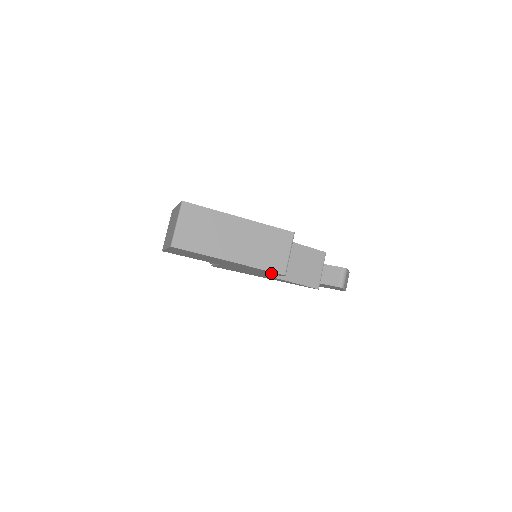
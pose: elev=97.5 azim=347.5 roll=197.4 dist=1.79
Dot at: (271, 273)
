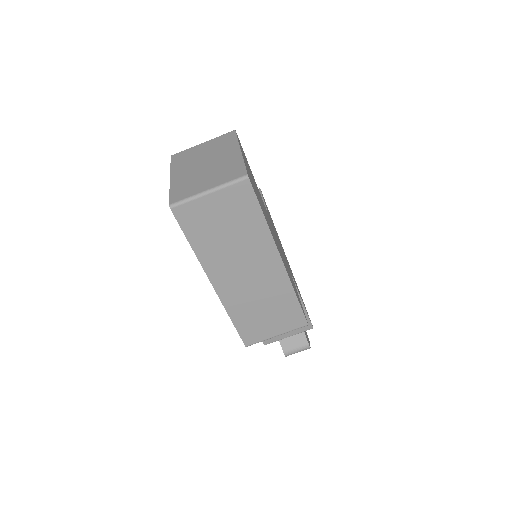
Dot at: occluded
